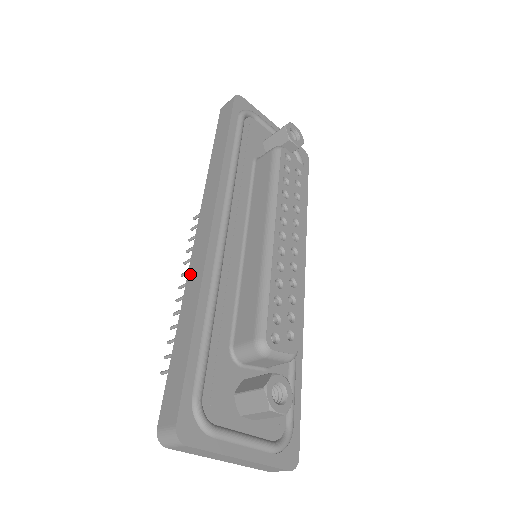
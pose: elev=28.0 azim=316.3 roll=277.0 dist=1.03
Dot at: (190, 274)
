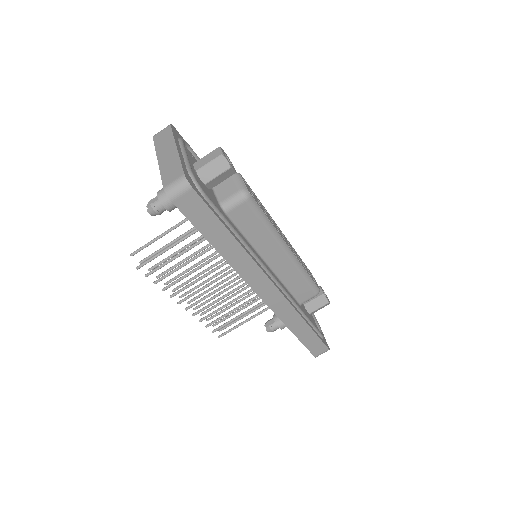
Dot at: occluded
